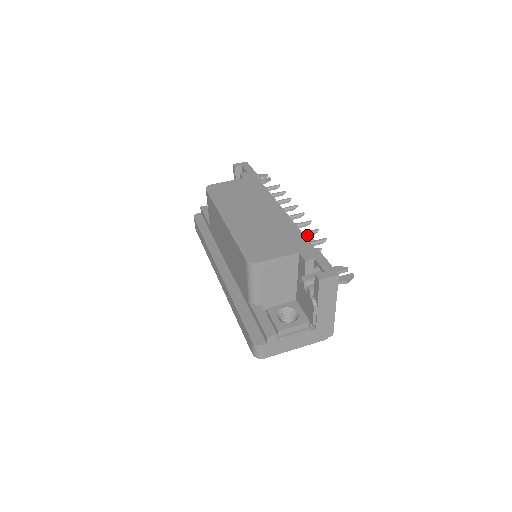
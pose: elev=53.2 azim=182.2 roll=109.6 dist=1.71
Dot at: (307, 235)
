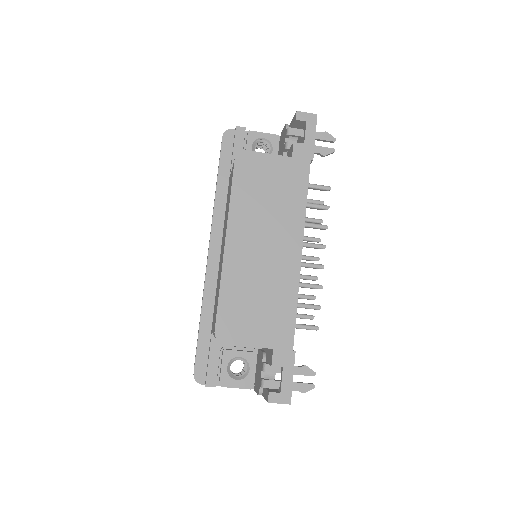
Dot at: (305, 308)
